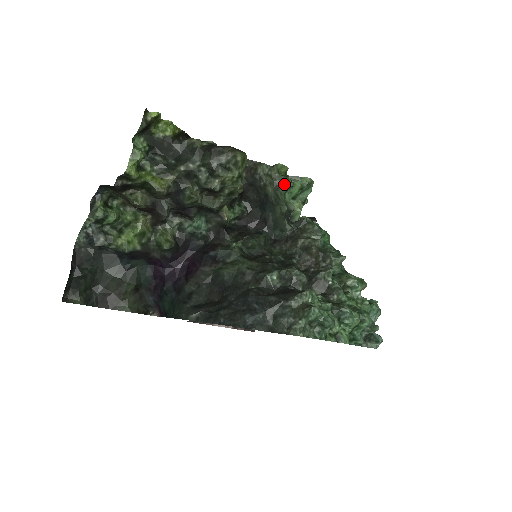
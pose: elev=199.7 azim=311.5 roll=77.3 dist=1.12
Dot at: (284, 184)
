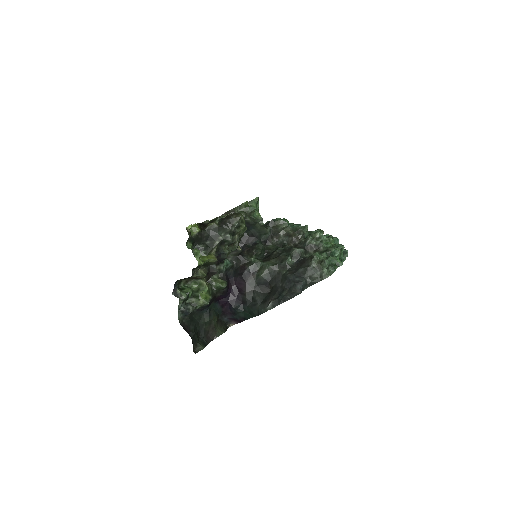
Dot at: (252, 211)
